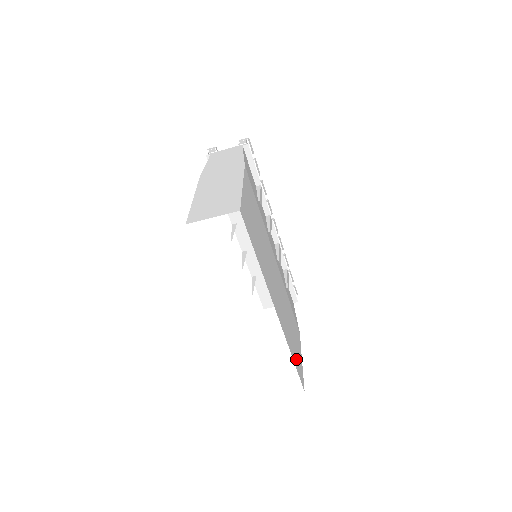
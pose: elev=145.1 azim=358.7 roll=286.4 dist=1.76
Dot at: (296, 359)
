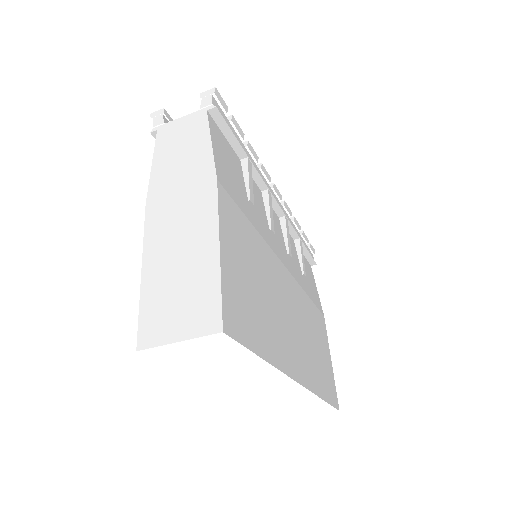
Dot at: (326, 385)
